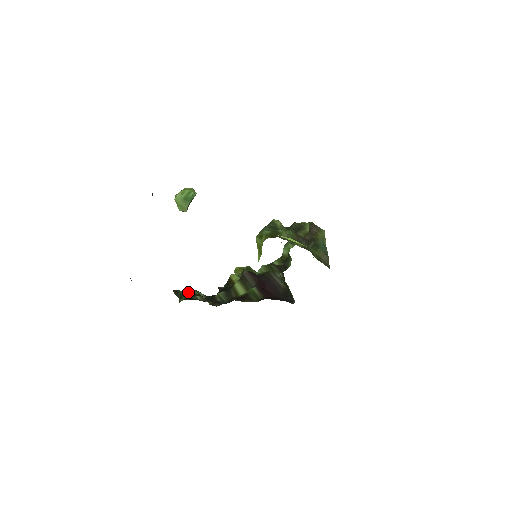
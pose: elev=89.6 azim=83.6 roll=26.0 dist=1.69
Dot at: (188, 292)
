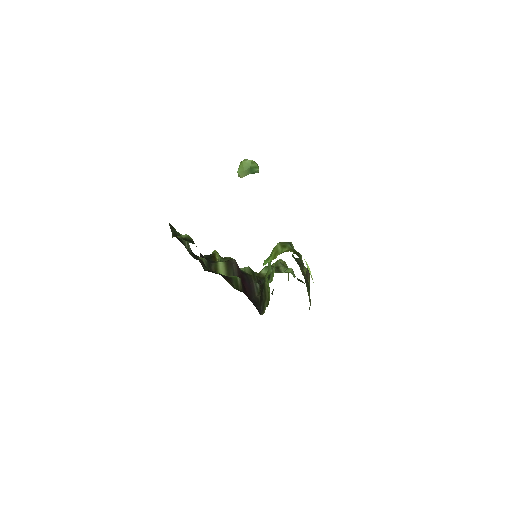
Dot at: (188, 236)
